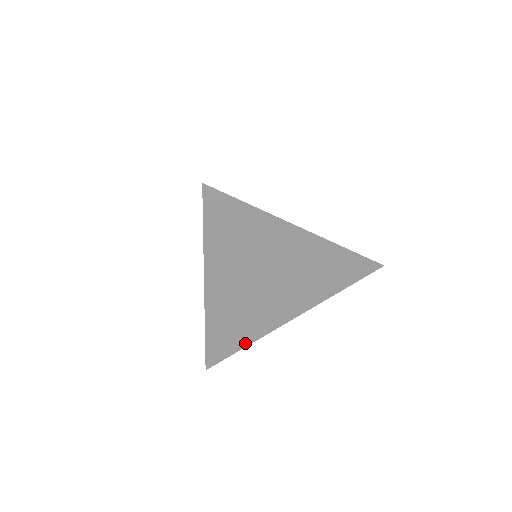
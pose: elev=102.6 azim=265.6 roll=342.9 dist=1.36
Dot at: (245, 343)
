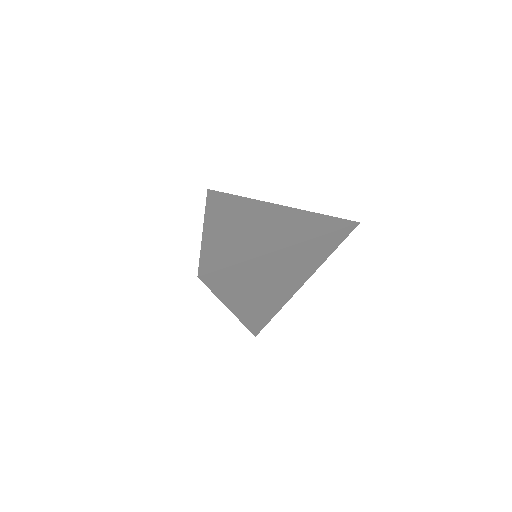
Dot at: (275, 313)
